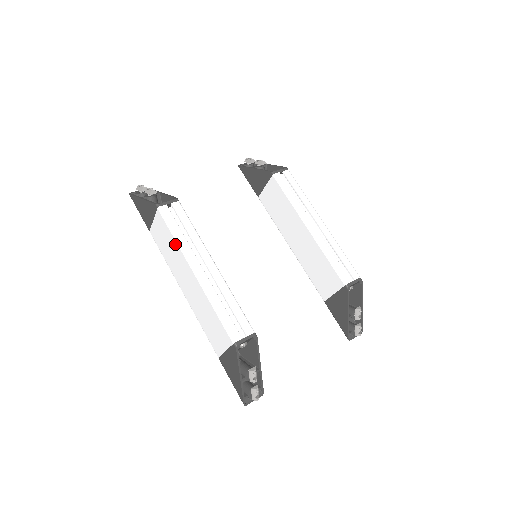
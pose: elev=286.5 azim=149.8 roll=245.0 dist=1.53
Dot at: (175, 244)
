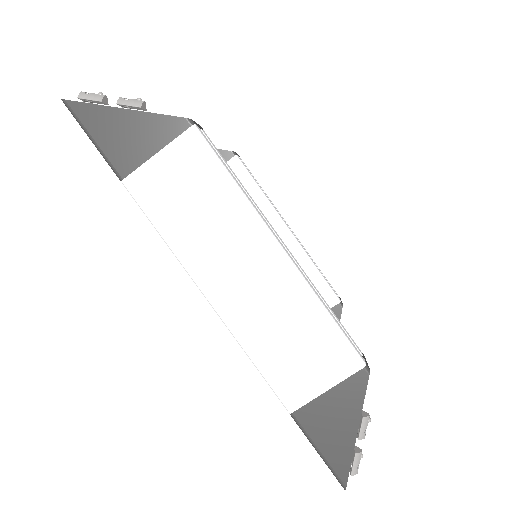
Dot at: (231, 197)
